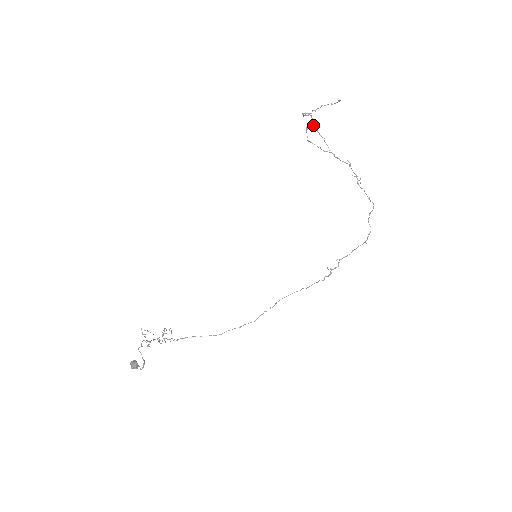
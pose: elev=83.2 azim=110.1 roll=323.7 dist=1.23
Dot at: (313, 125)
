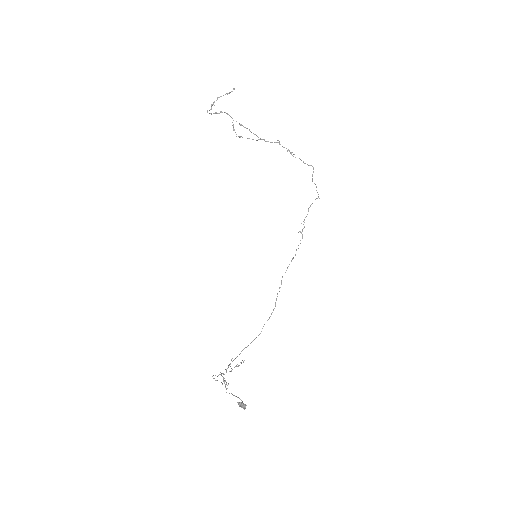
Dot at: occluded
